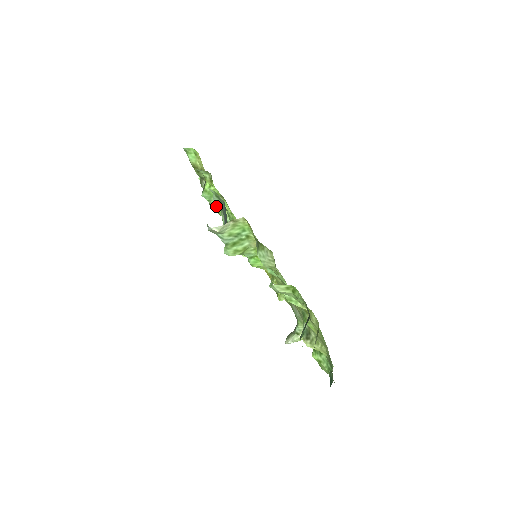
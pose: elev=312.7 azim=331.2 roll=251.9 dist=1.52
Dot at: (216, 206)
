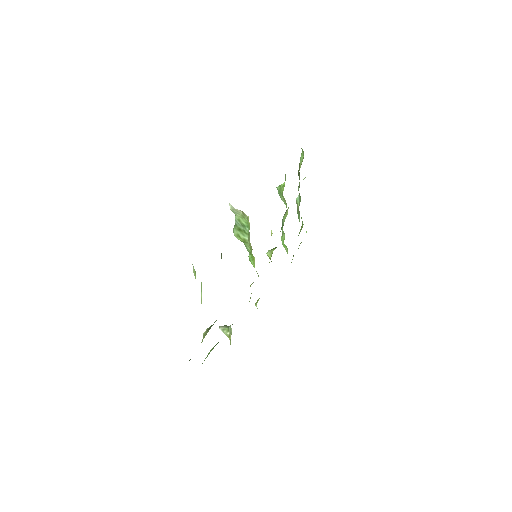
Dot at: occluded
